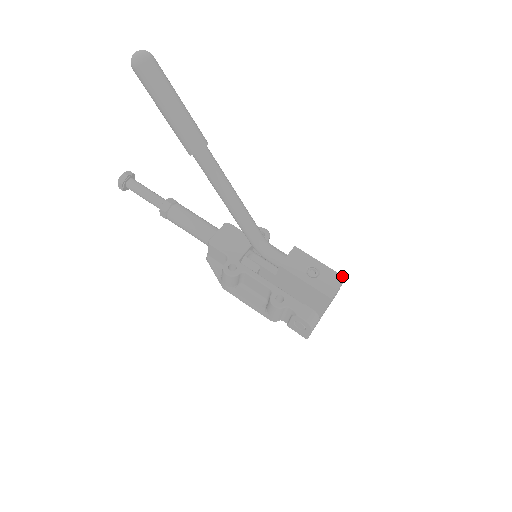
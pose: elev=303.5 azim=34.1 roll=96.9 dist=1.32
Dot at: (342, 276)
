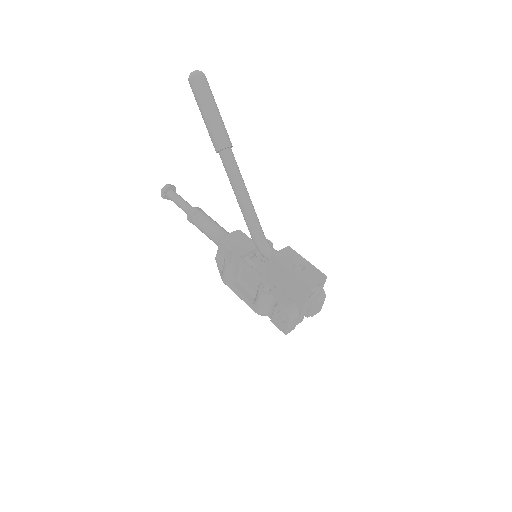
Dot at: (324, 274)
